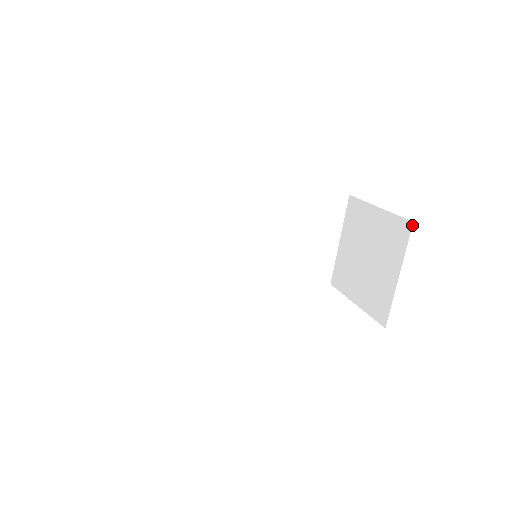
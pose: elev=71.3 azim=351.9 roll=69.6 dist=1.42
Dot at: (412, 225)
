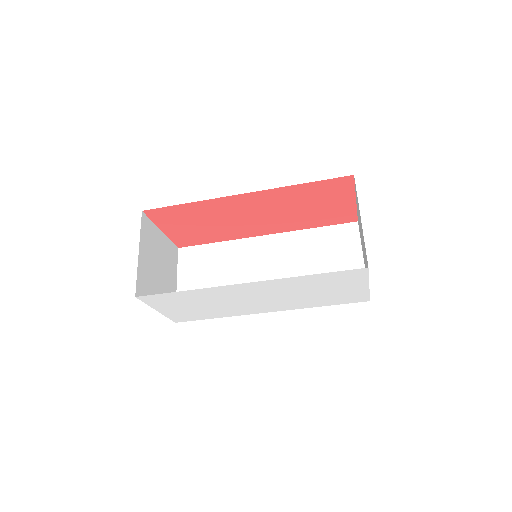
Dot at: occluded
